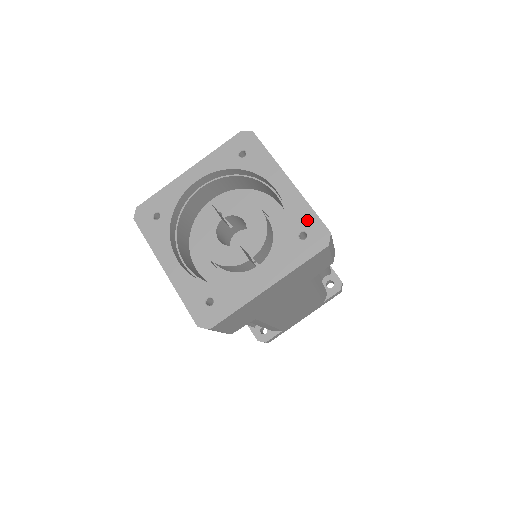
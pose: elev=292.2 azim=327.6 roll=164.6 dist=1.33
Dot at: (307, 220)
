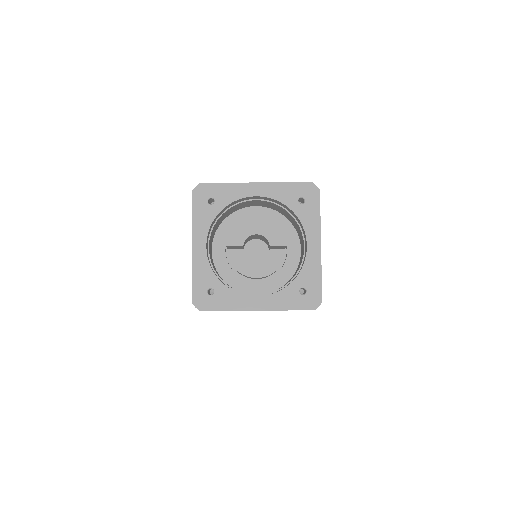
Dot at: (293, 191)
